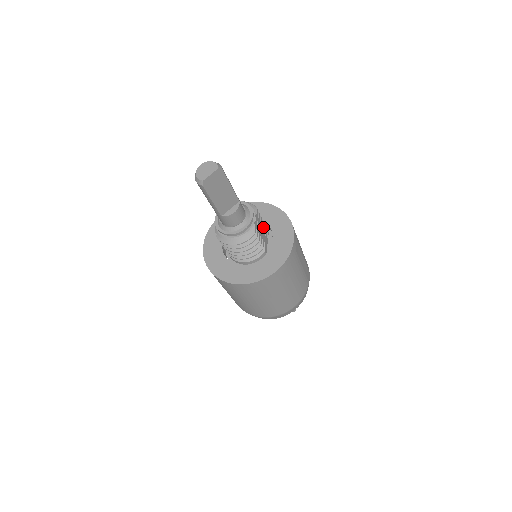
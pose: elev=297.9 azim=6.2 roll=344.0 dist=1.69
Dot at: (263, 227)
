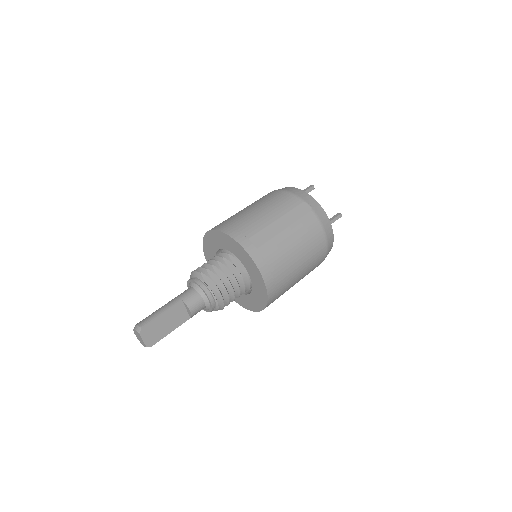
Dot at: (223, 265)
